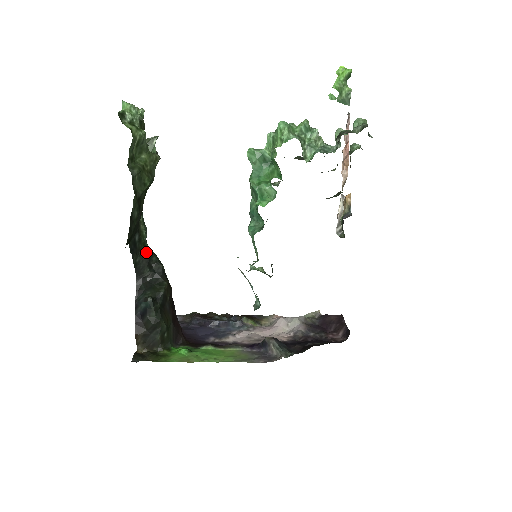
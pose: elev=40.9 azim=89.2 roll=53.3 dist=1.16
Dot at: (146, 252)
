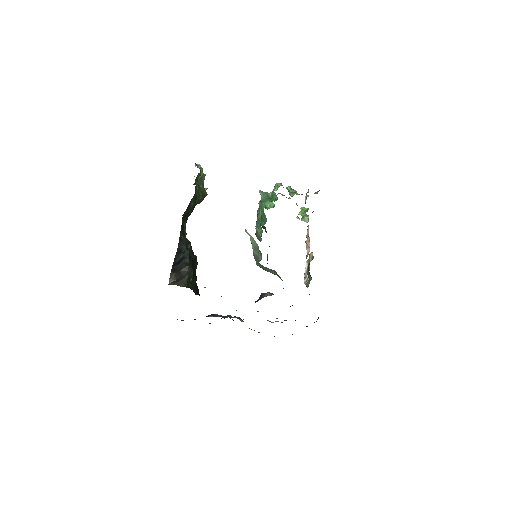
Dot at: occluded
